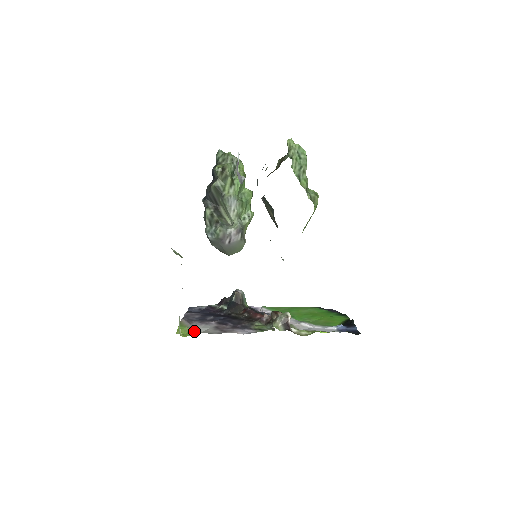
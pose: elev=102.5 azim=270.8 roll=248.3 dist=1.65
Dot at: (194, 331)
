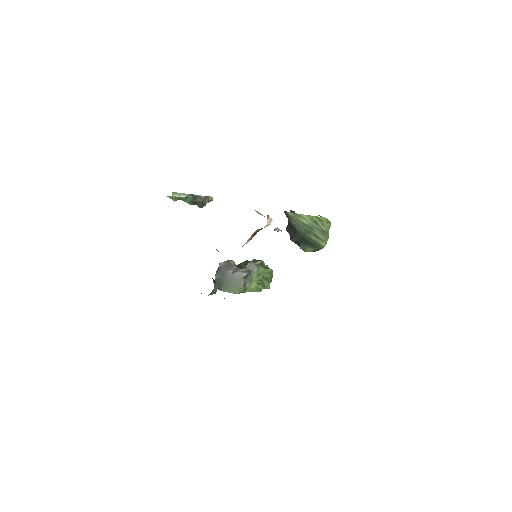
Dot at: occluded
